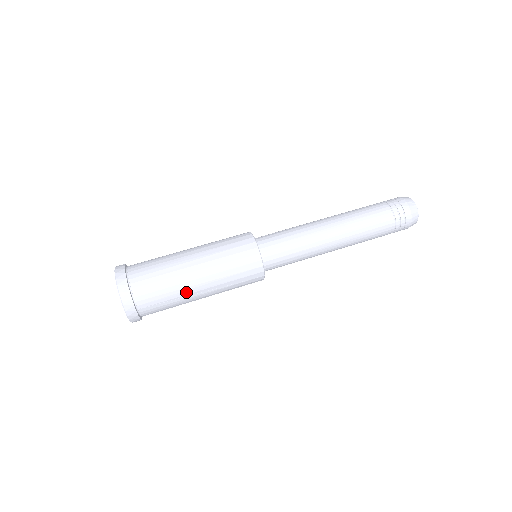
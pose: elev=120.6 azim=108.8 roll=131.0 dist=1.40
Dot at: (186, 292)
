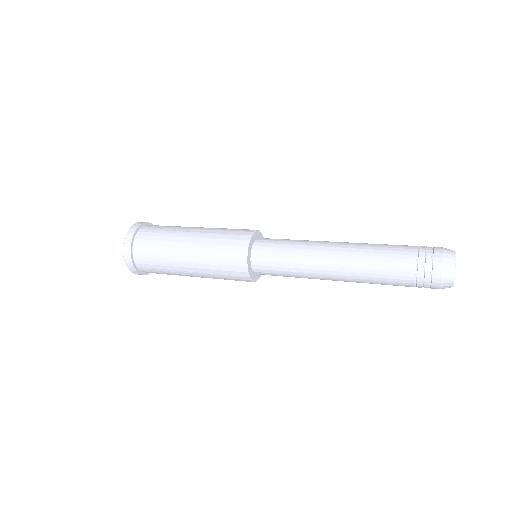
Dot at: (183, 228)
